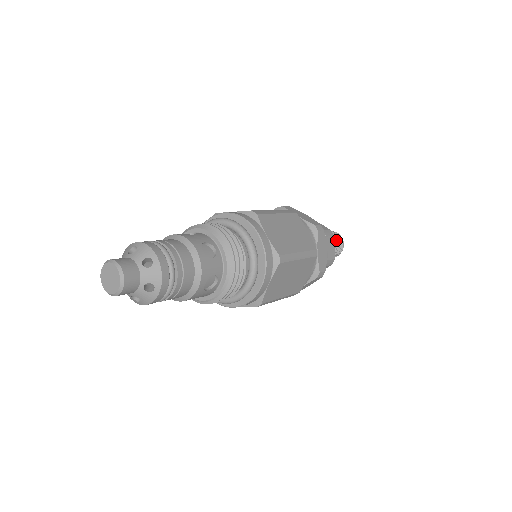
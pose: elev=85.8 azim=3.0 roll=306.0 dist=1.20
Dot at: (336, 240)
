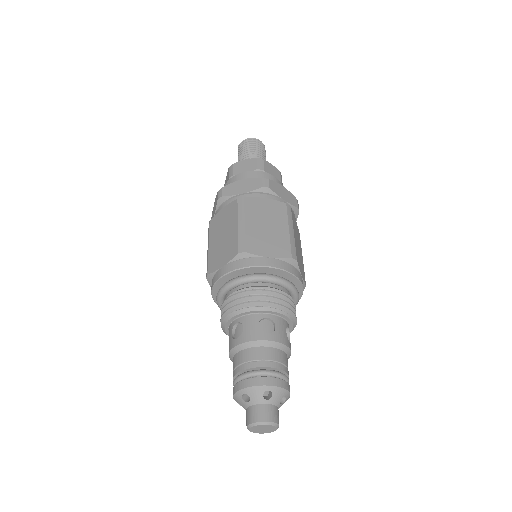
Dot at: (257, 149)
